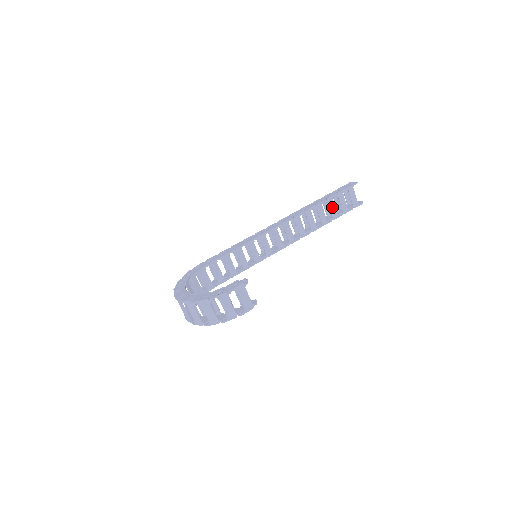
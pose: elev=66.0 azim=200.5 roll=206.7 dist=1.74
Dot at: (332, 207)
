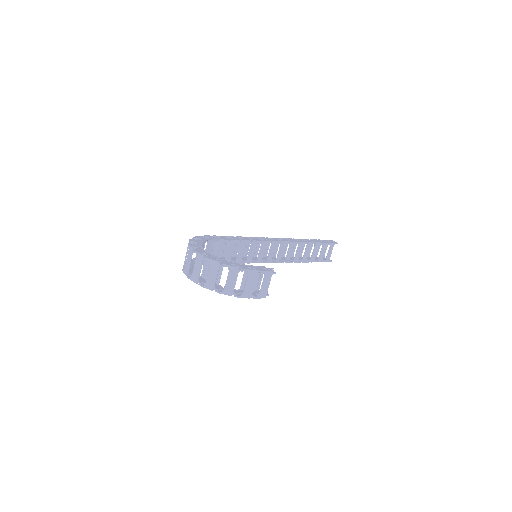
Dot at: (315, 251)
